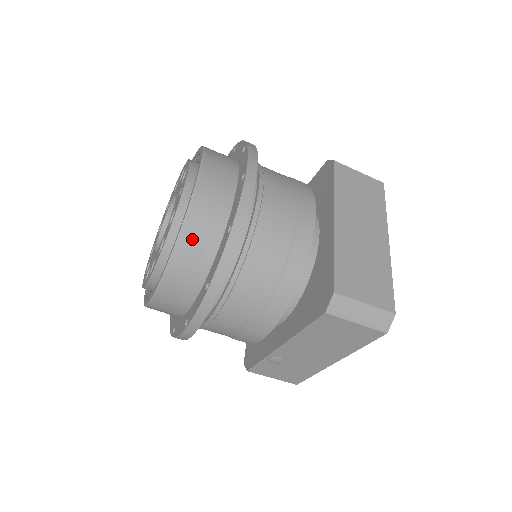
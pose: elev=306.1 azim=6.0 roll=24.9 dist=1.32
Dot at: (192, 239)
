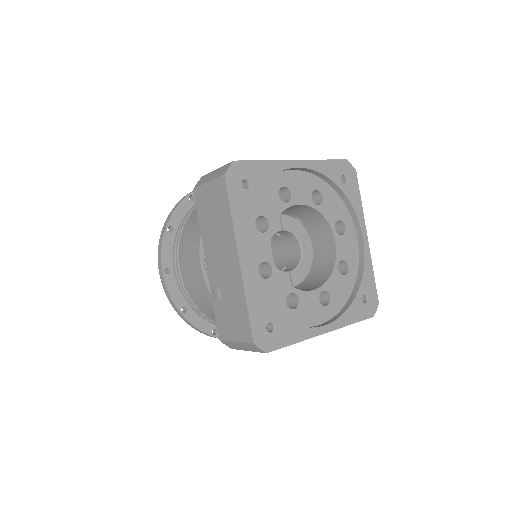
Dot at: occluded
